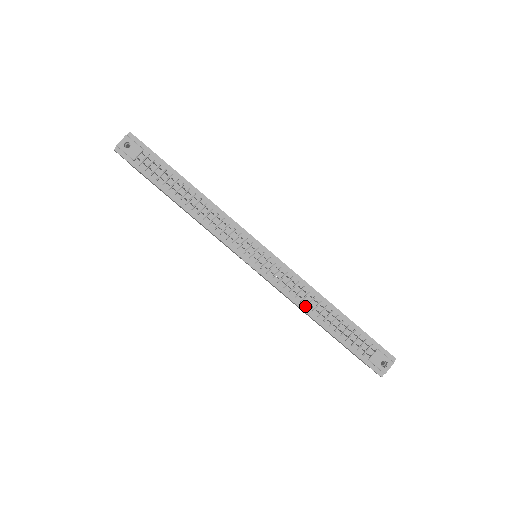
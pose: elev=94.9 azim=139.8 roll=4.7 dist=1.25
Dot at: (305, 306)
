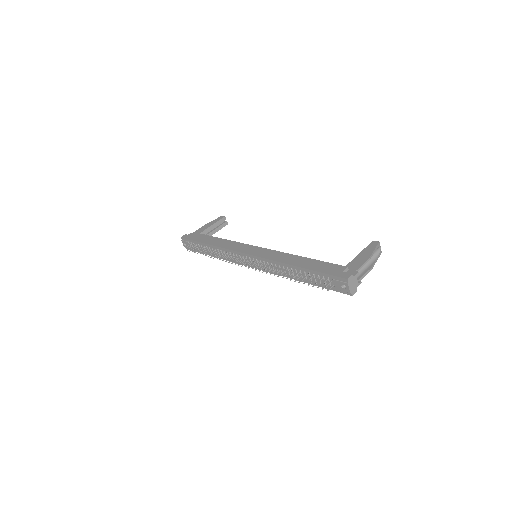
Dot at: (286, 275)
